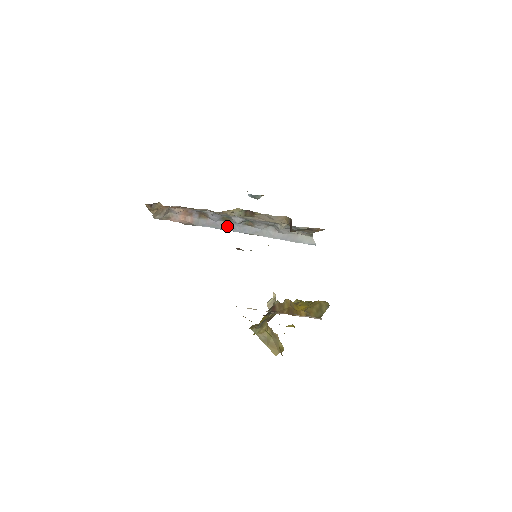
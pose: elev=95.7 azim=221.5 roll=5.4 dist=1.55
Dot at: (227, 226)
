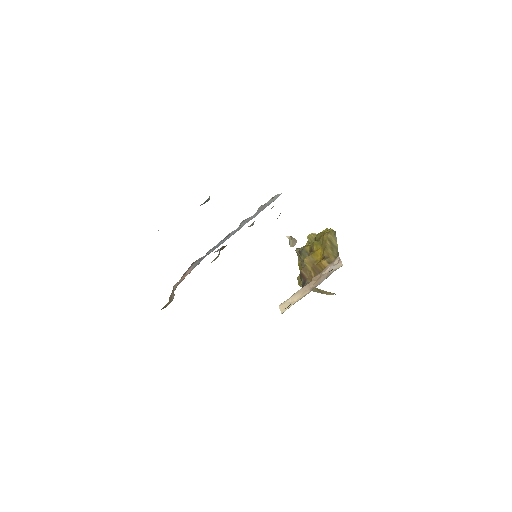
Dot at: (214, 248)
